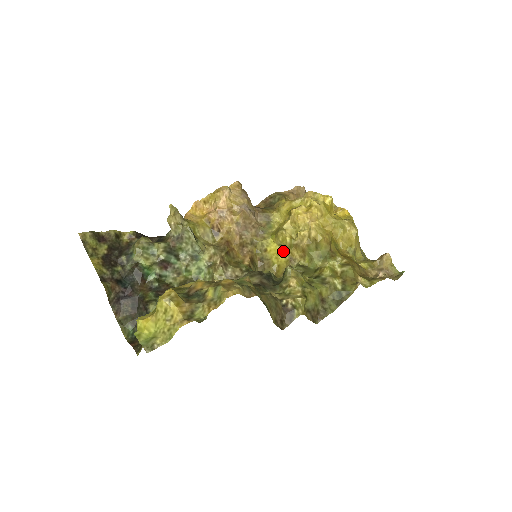
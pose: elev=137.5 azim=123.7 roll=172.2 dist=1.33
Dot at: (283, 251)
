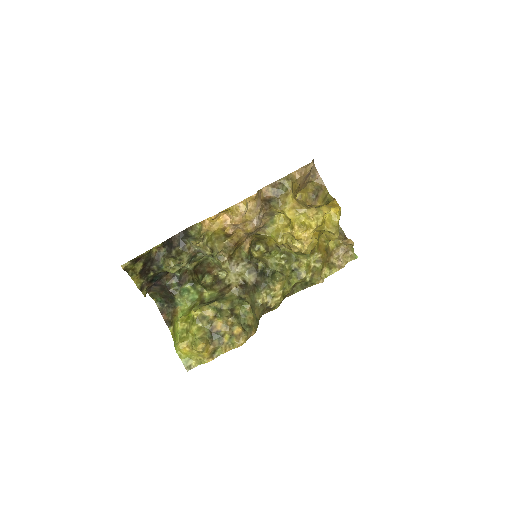
Dot at: occluded
